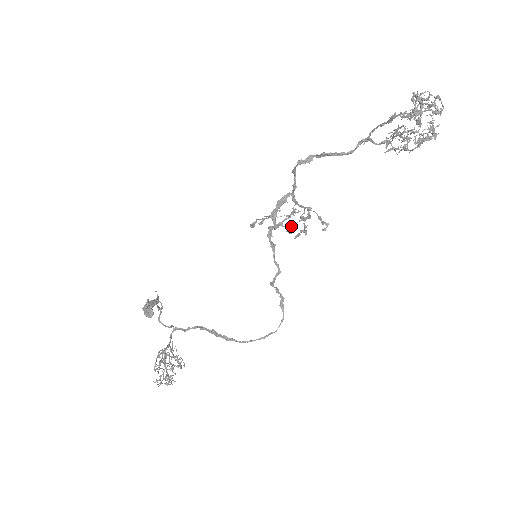
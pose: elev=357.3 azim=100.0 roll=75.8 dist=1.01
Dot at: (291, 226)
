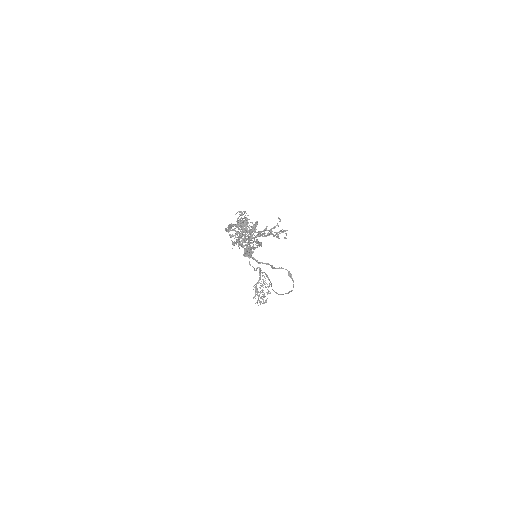
Dot at: occluded
